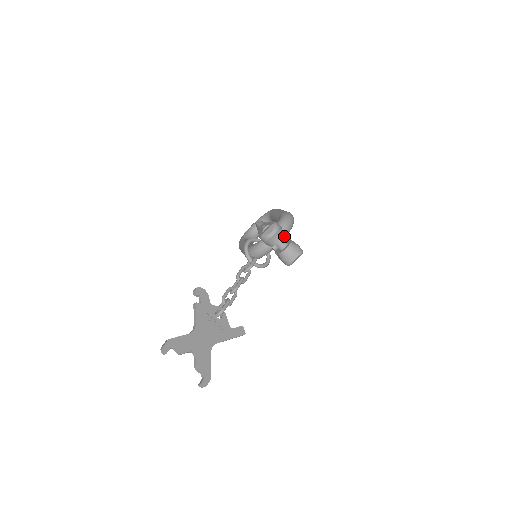
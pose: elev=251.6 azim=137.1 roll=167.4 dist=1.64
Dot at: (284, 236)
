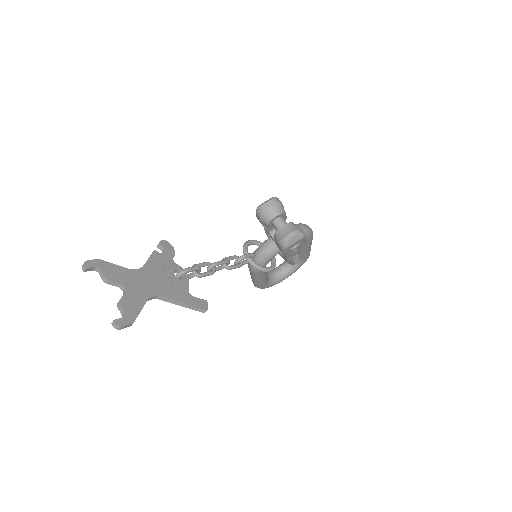
Dot at: occluded
